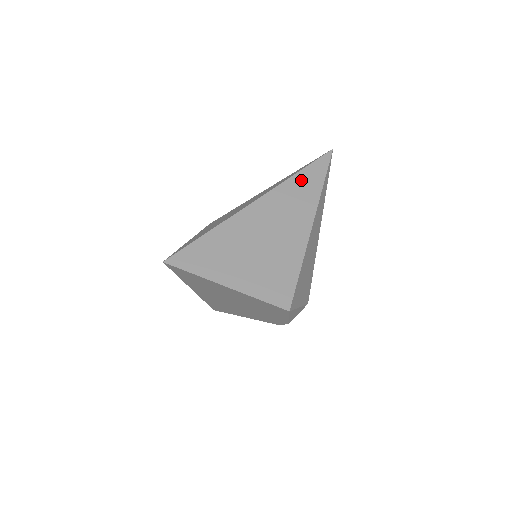
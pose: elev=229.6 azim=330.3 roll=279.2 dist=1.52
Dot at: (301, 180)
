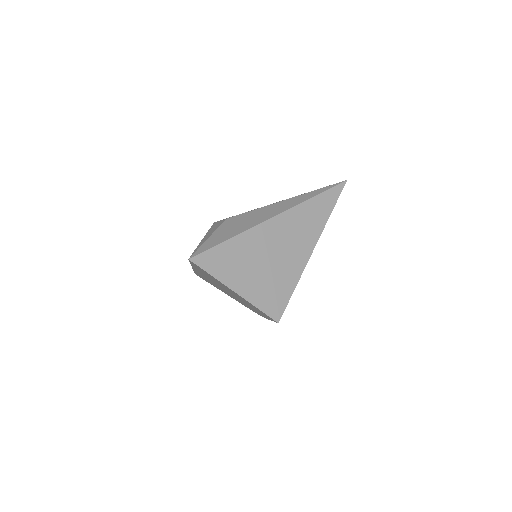
Dot at: (315, 205)
